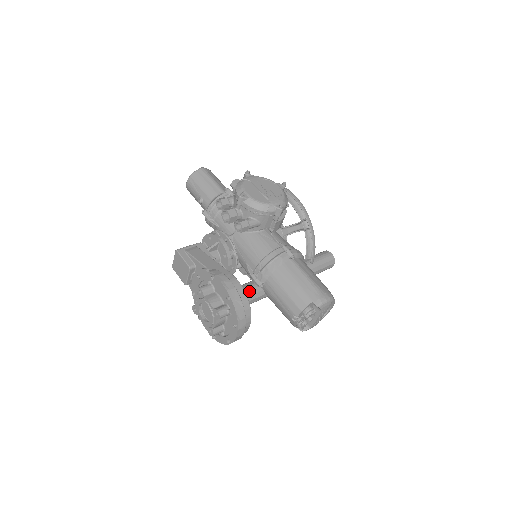
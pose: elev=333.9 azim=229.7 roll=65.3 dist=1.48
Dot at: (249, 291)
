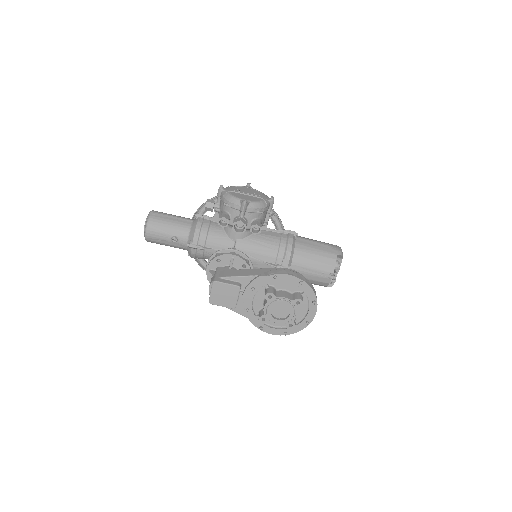
Dot at: occluded
